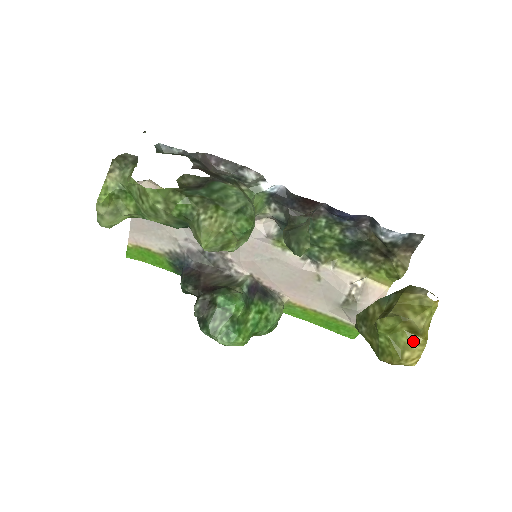
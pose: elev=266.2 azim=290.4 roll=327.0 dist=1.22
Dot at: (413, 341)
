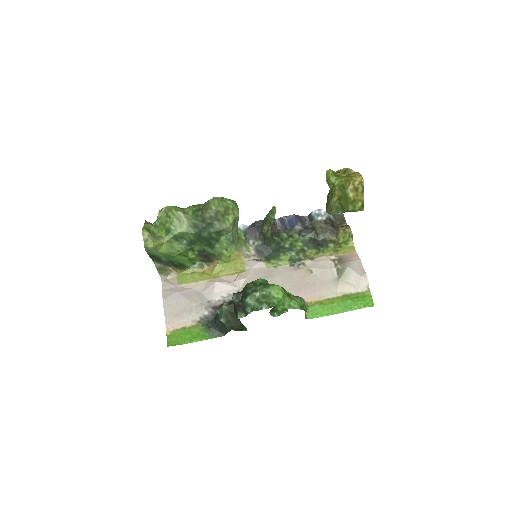
Dot at: occluded
